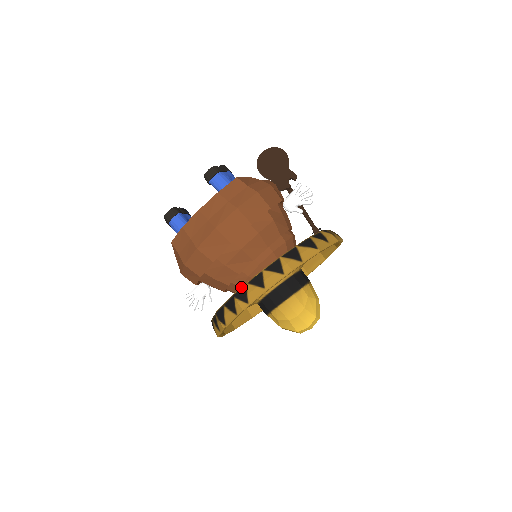
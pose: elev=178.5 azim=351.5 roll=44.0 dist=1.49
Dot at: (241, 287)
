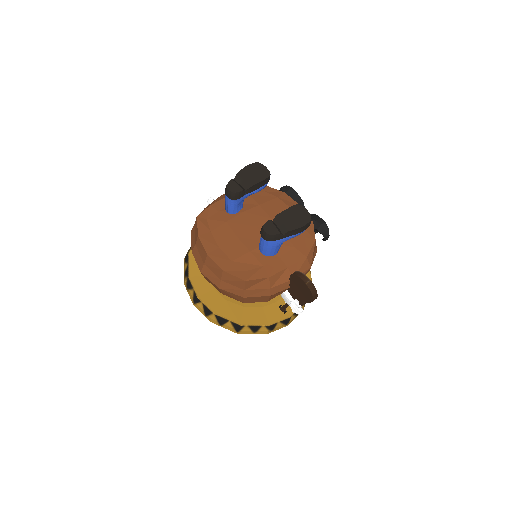
Dot at: (192, 284)
